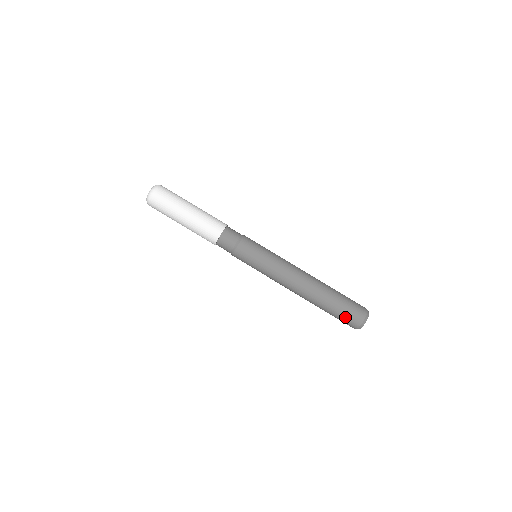
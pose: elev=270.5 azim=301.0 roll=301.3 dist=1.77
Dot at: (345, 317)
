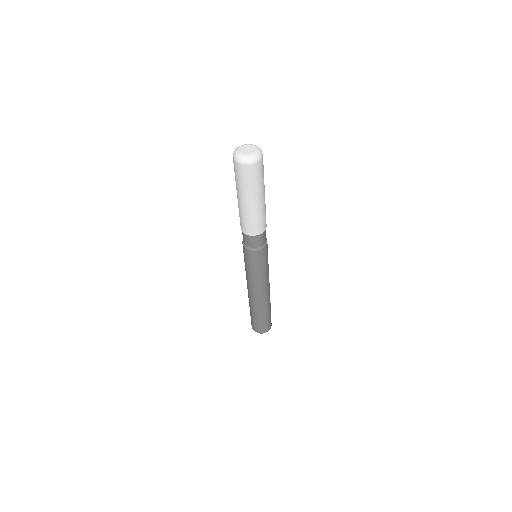
Dot at: (261, 325)
